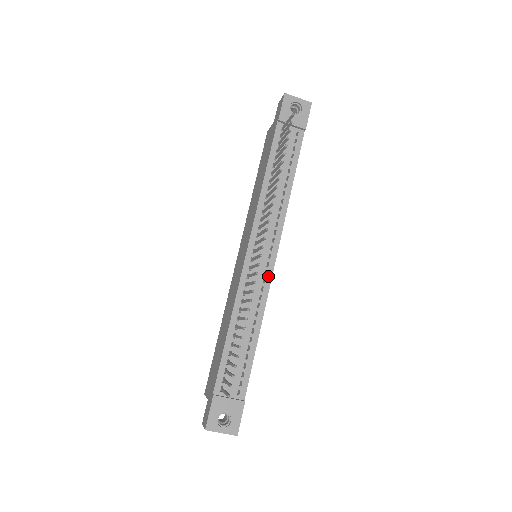
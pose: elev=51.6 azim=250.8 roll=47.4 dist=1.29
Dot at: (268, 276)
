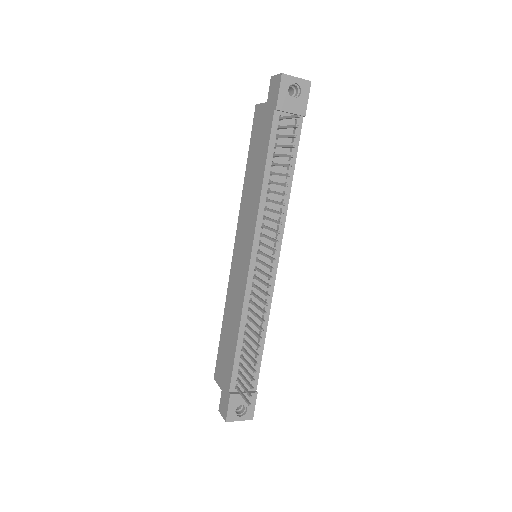
Dot at: (272, 280)
